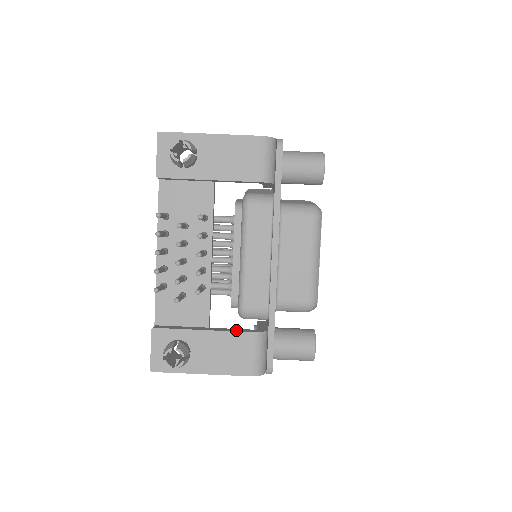
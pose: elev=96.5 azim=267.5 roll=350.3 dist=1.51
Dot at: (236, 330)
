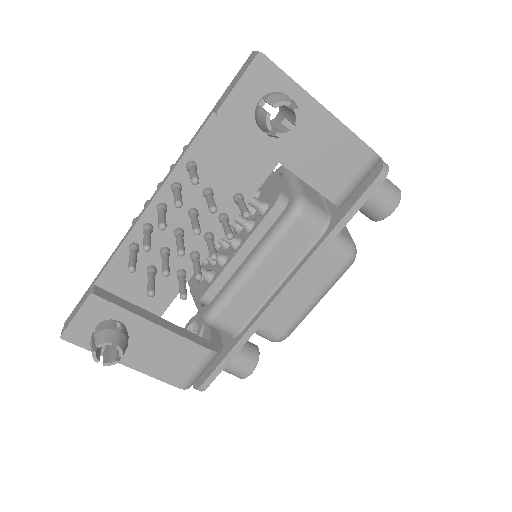
Dot at: (192, 337)
